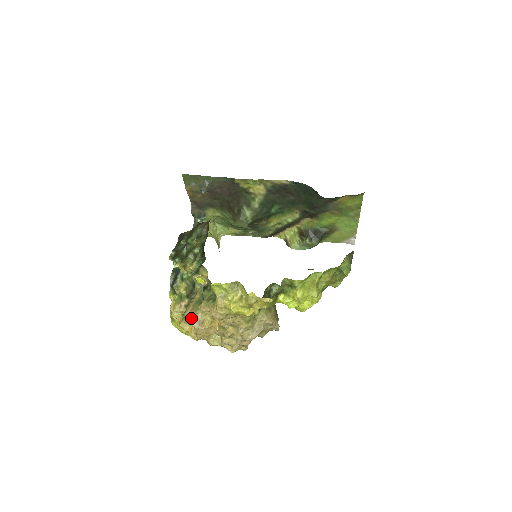
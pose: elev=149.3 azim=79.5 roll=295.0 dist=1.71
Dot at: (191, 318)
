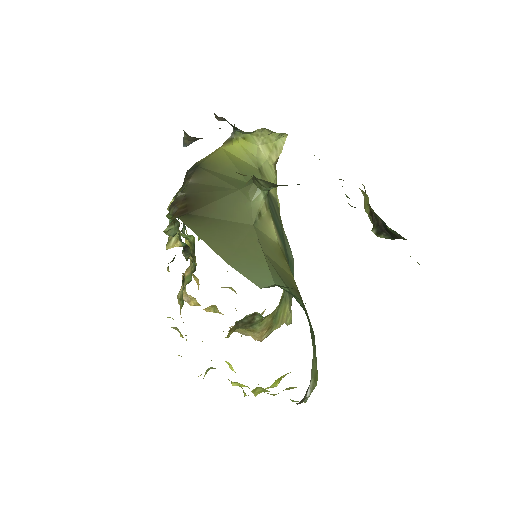
Dot at: occluded
